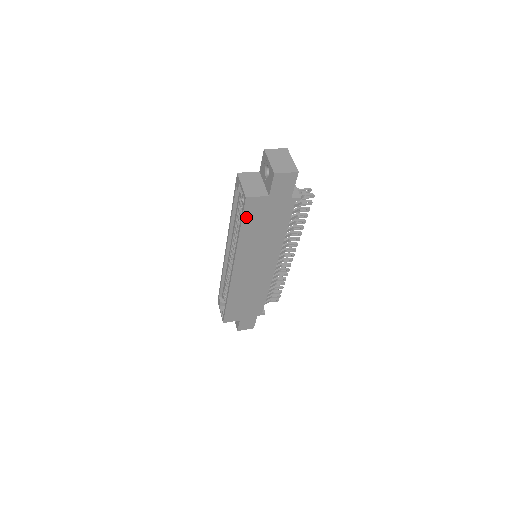
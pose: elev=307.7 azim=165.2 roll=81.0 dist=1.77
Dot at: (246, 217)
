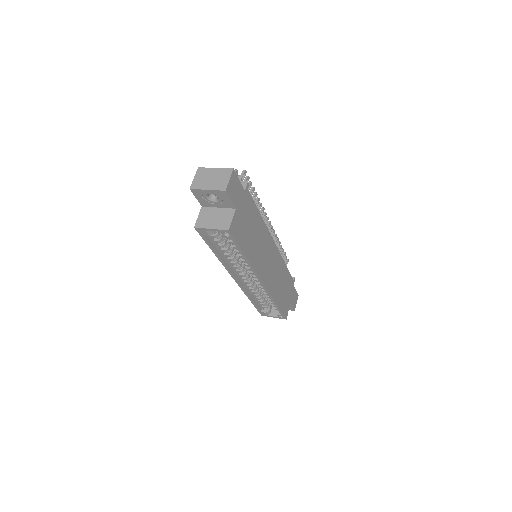
Dot at: (239, 242)
